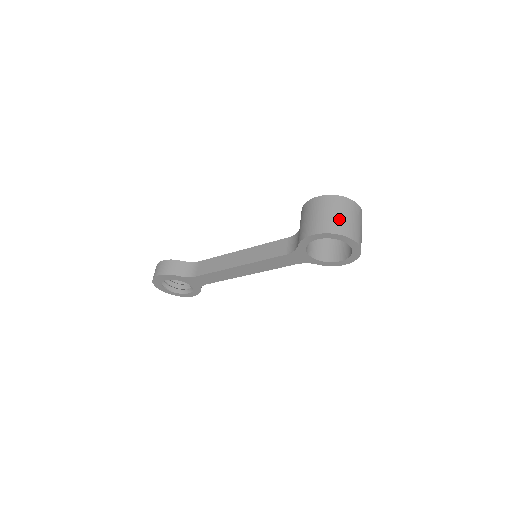
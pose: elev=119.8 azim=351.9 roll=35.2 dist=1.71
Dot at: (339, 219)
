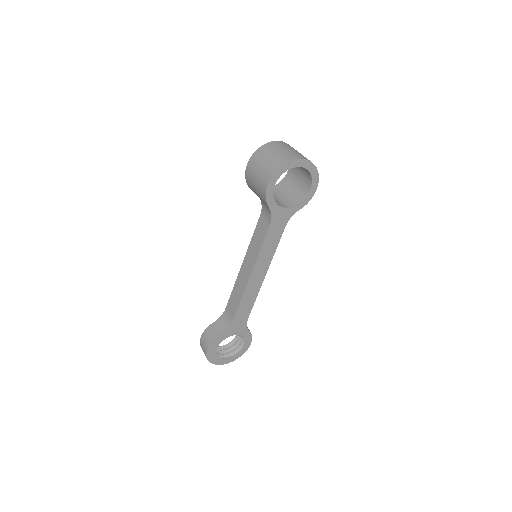
Dot at: (274, 158)
